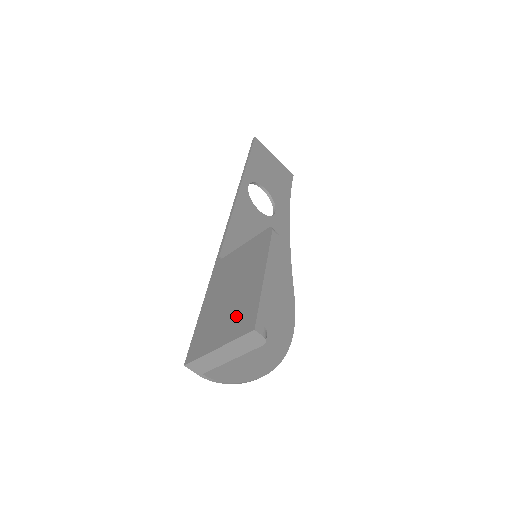
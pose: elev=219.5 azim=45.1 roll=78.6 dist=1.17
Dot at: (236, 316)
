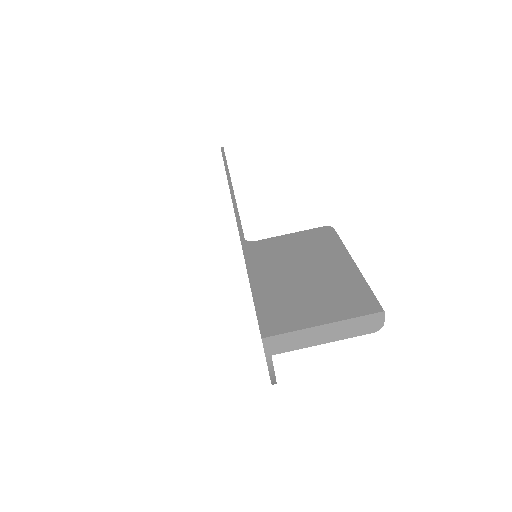
Dot at: (336, 296)
